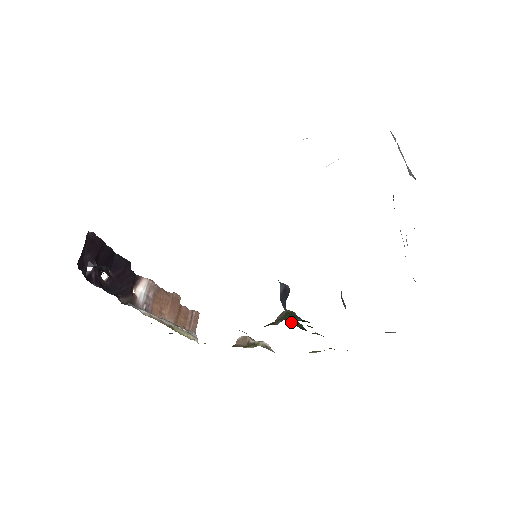
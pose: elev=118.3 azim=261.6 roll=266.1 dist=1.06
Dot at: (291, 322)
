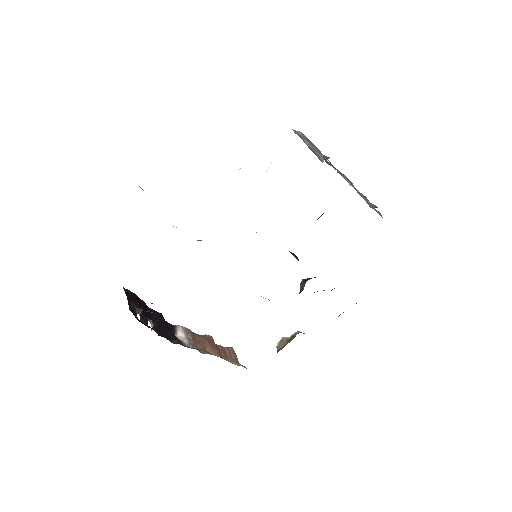
Dot at: occluded
